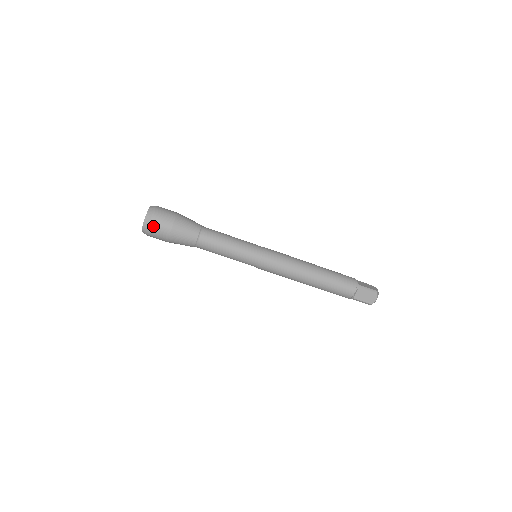
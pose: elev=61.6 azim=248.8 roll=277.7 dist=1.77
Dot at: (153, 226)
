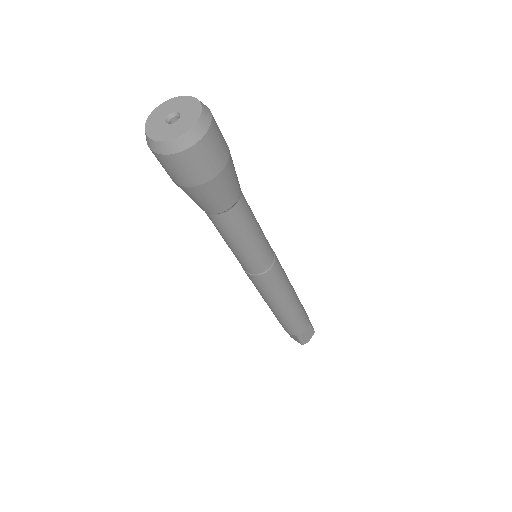
Dot at: (160, 159)
